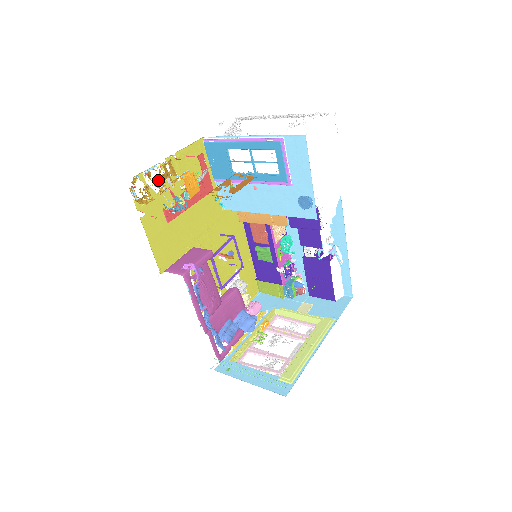
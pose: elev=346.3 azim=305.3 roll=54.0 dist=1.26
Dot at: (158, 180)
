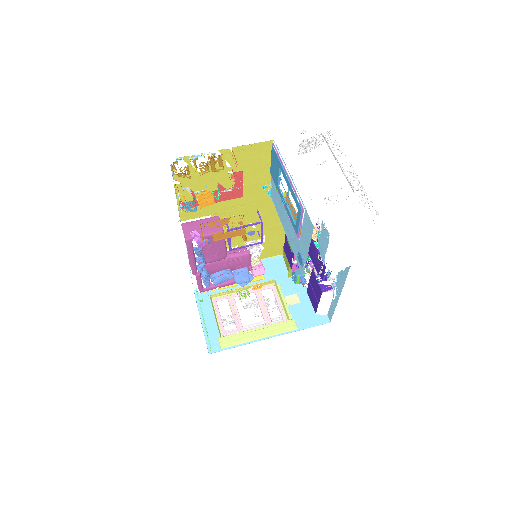
Dot at: (202, 165)
